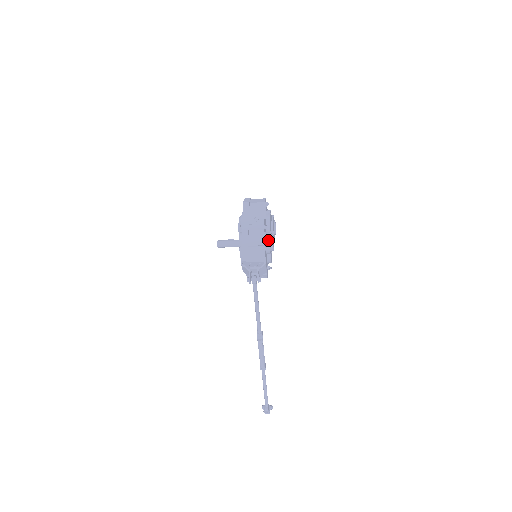
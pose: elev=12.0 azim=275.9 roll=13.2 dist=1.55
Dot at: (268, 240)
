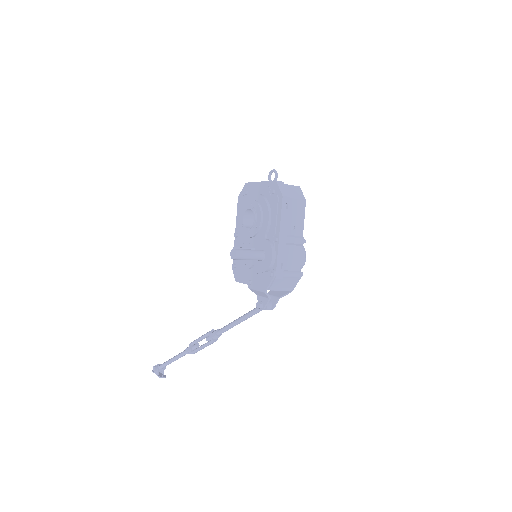
Dot at: (304, 262)
